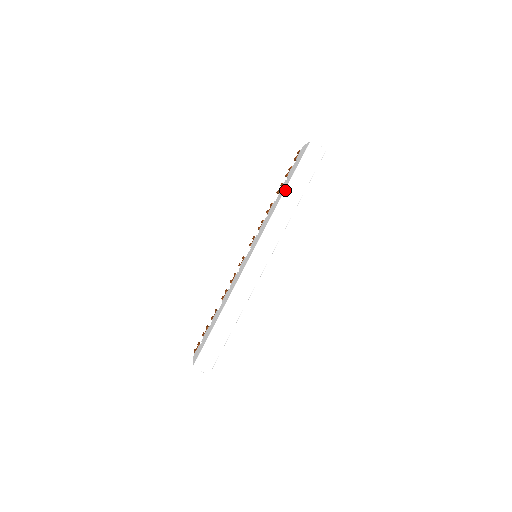
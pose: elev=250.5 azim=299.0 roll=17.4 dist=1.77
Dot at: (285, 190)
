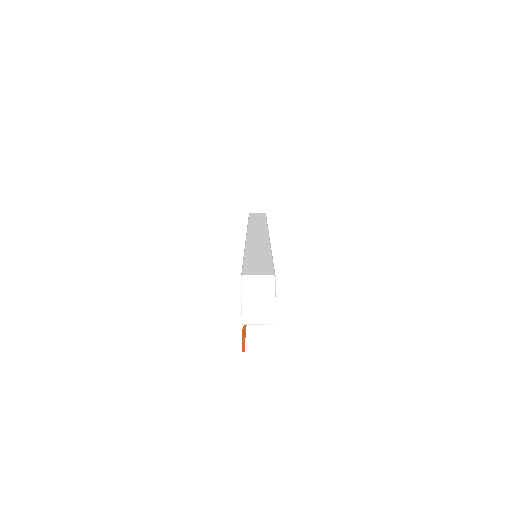
Dot at: (248, 221)
